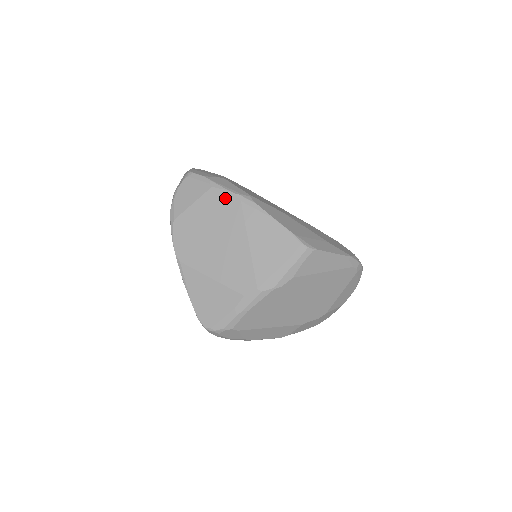
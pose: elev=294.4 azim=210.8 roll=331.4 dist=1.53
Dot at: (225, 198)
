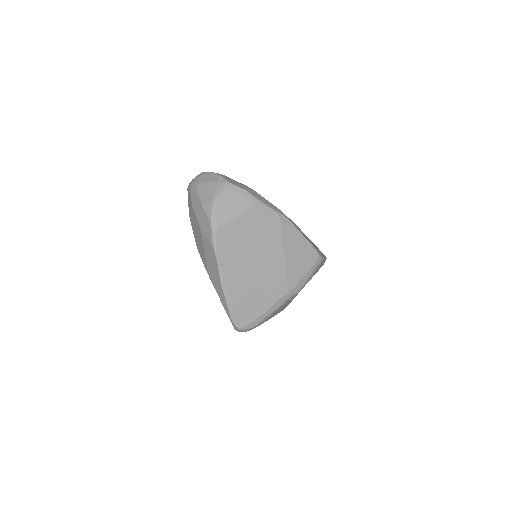
Dot at: (267, 214)
